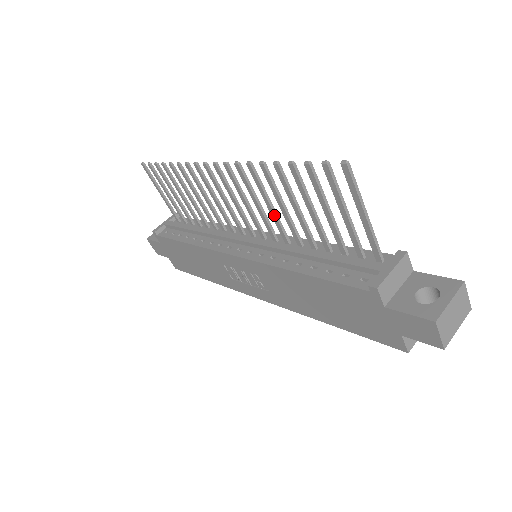
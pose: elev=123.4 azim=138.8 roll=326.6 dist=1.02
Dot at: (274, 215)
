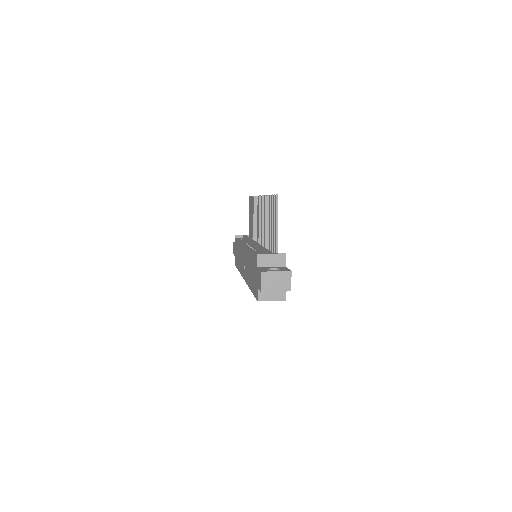
Dot at: (265, 228)
